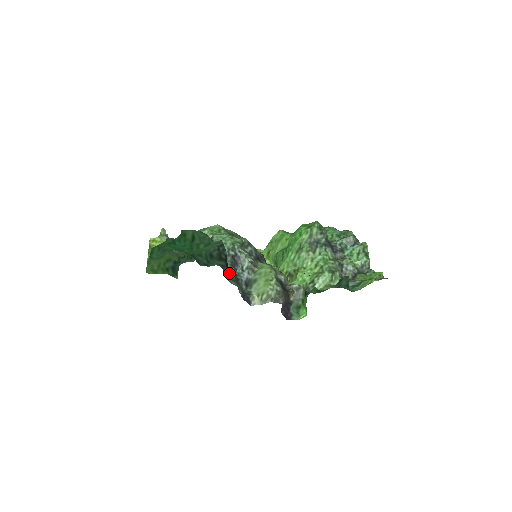
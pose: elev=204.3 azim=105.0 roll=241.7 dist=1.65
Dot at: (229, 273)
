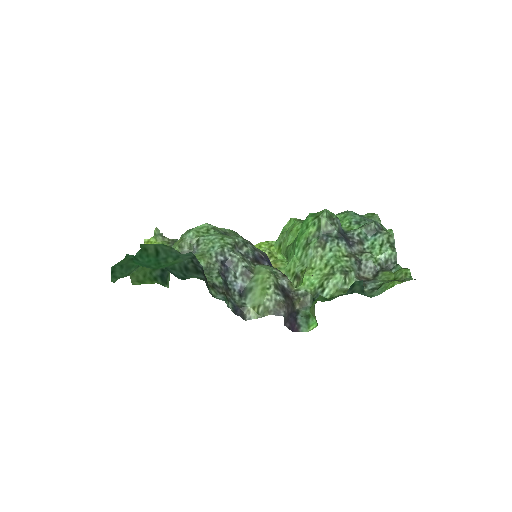
Dot at: (215, 285)
